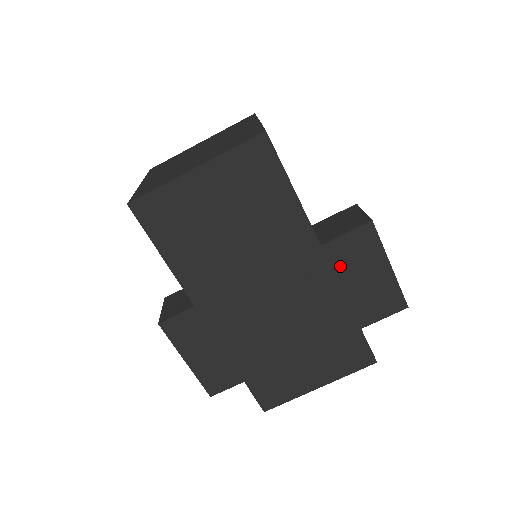
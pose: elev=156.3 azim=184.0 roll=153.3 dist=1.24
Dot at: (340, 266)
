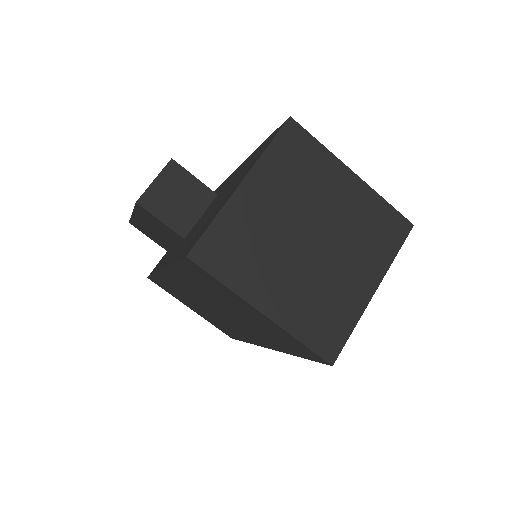
Dot at: occluded
